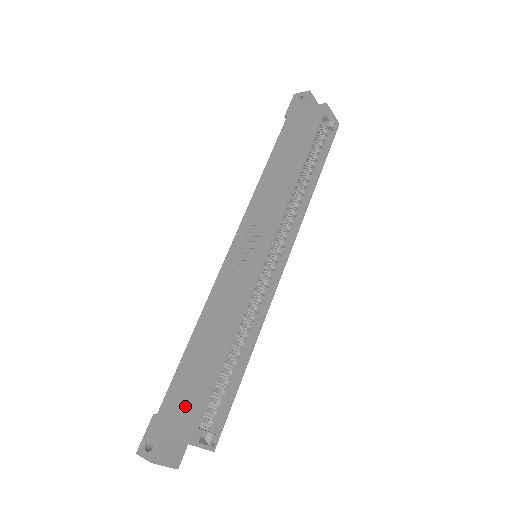
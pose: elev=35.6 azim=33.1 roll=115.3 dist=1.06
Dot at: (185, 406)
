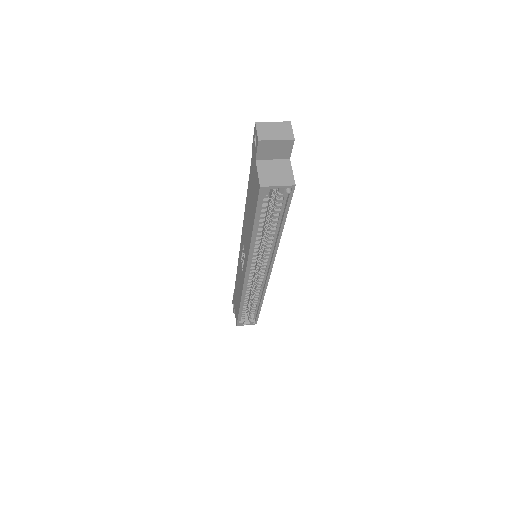
Dot at: (236, 308)
